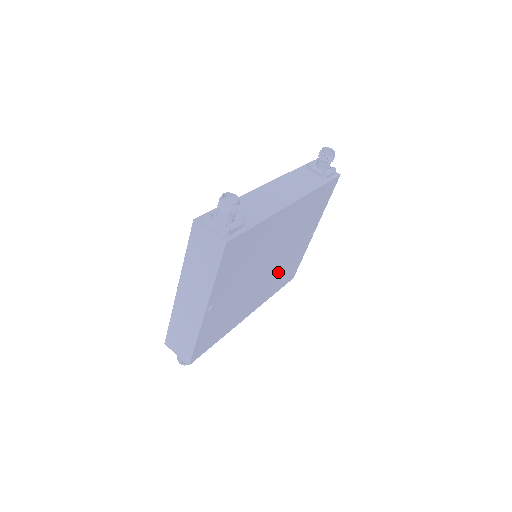
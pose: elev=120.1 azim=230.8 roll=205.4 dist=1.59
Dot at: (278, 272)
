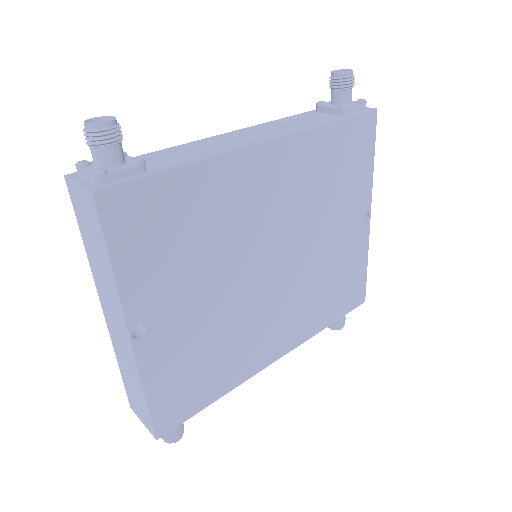
Dot at: (312, 284)
